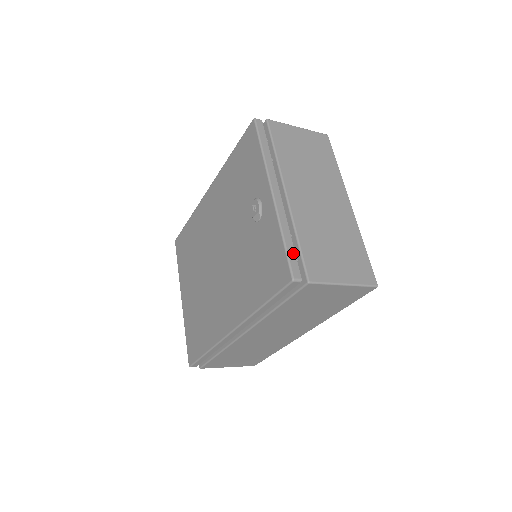
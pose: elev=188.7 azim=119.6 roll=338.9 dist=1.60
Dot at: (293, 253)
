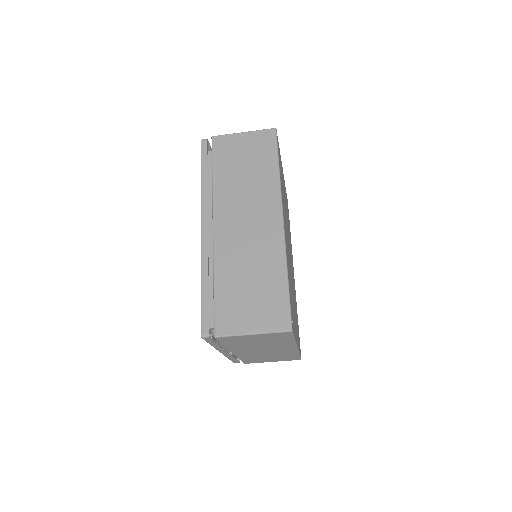
Dot at: occluded
